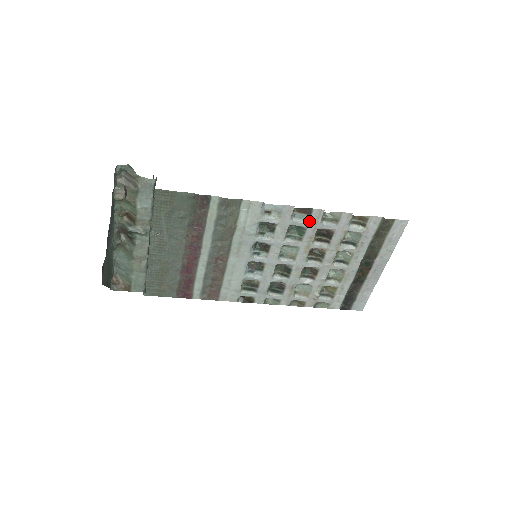
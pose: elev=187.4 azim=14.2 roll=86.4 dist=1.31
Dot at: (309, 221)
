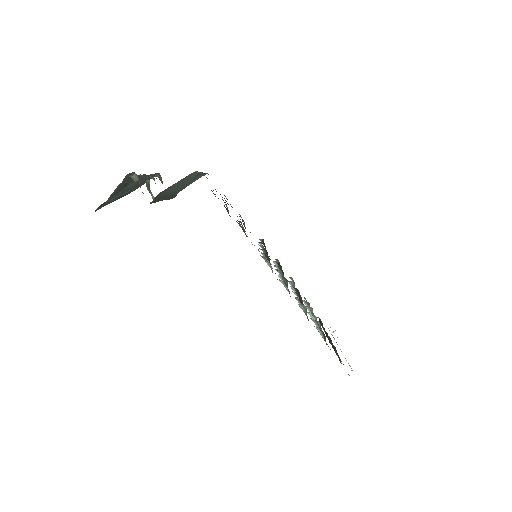
Dot at: occluded
